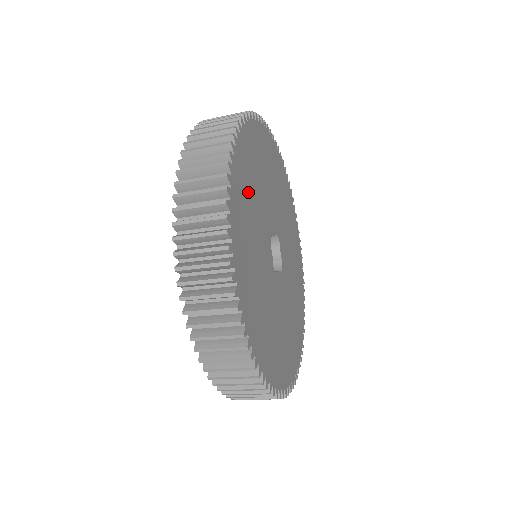
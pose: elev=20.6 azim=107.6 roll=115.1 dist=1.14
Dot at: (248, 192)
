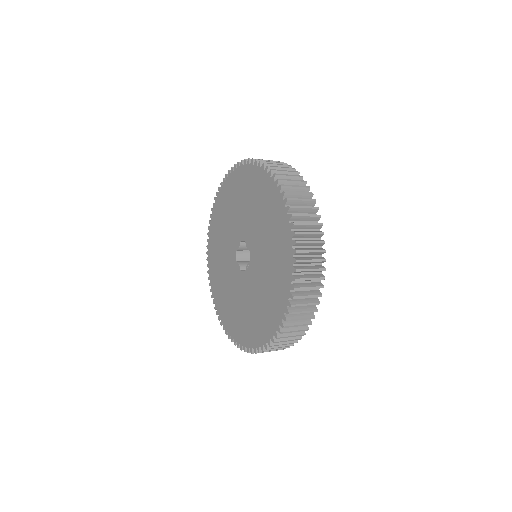
Dot at: occluded
